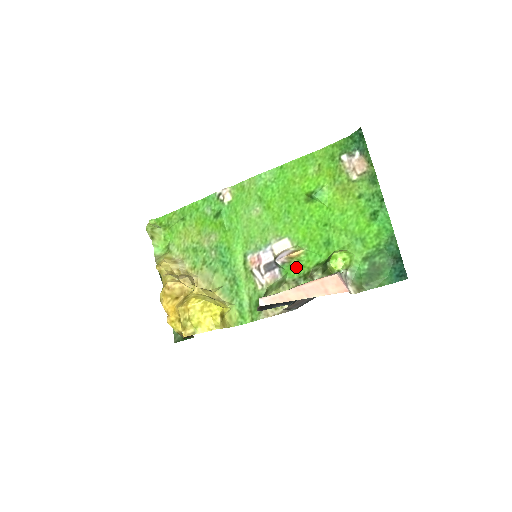
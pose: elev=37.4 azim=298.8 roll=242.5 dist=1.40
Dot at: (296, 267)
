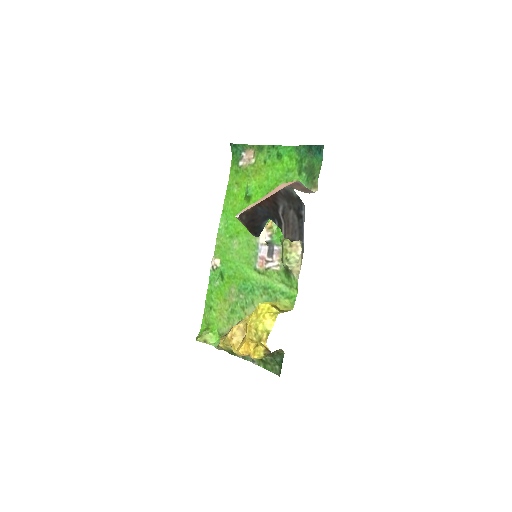
Dot at: (279, 229)
